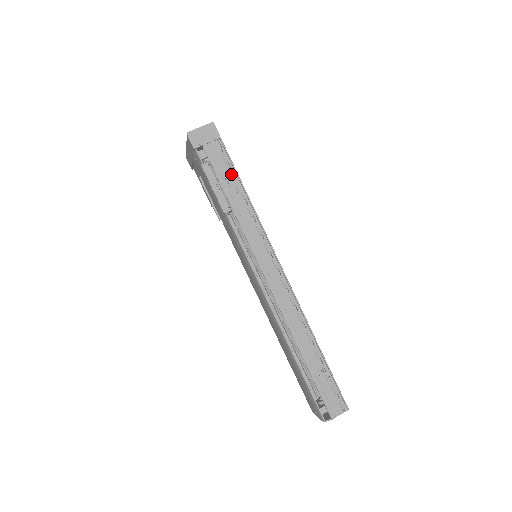
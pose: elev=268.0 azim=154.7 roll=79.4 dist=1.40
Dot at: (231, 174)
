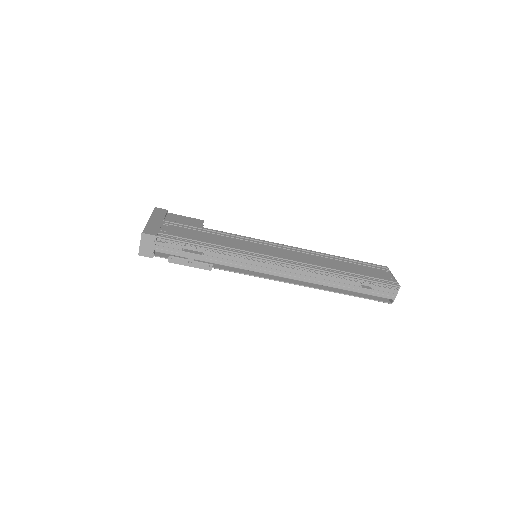
Dot at: (188, 248)
